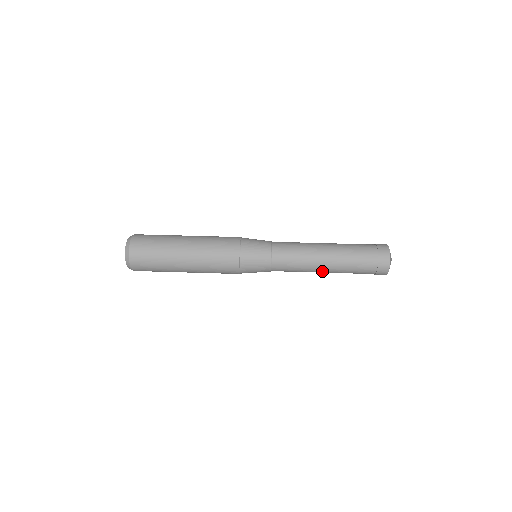
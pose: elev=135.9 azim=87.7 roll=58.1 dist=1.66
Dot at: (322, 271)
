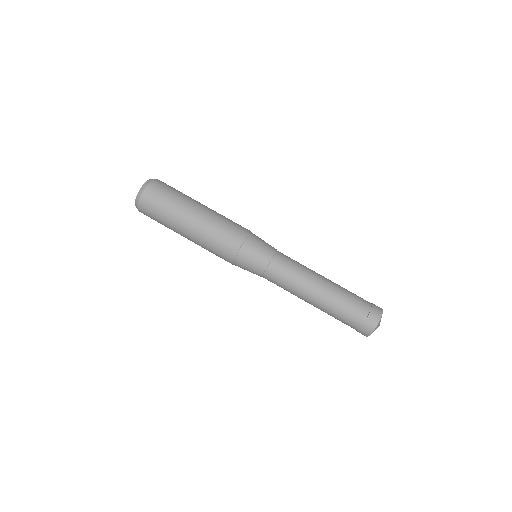
Dot at: occluded
